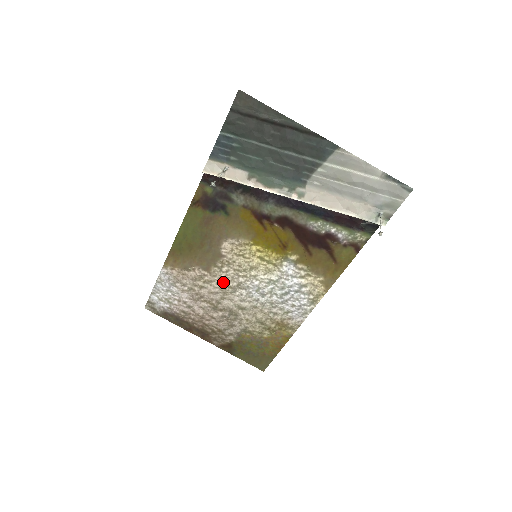
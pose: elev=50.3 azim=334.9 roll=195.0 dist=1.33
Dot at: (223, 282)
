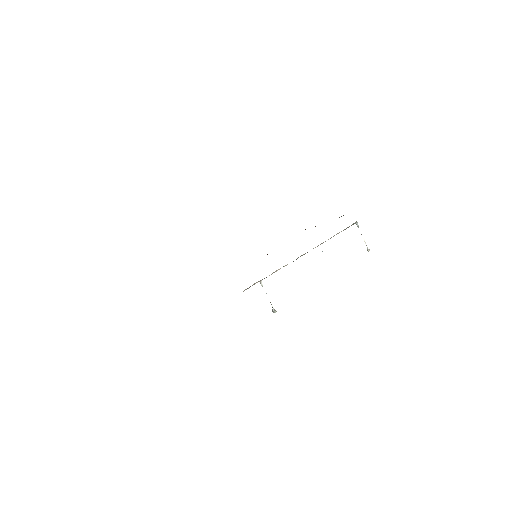
Dot at: occluded
